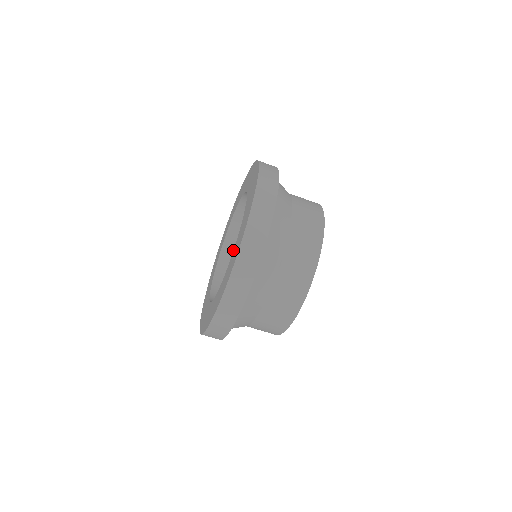
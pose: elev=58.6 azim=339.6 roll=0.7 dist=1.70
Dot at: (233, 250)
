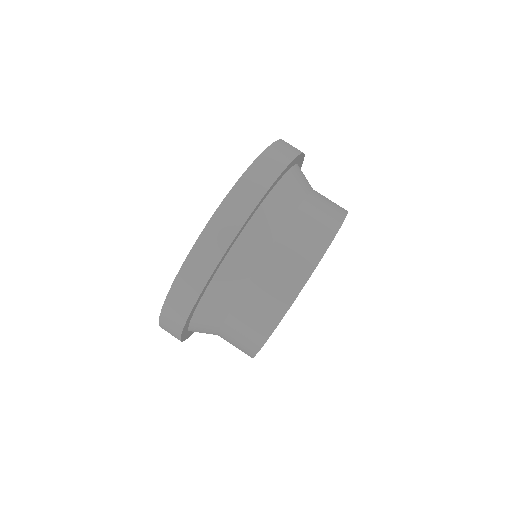
Dot at: occluded
